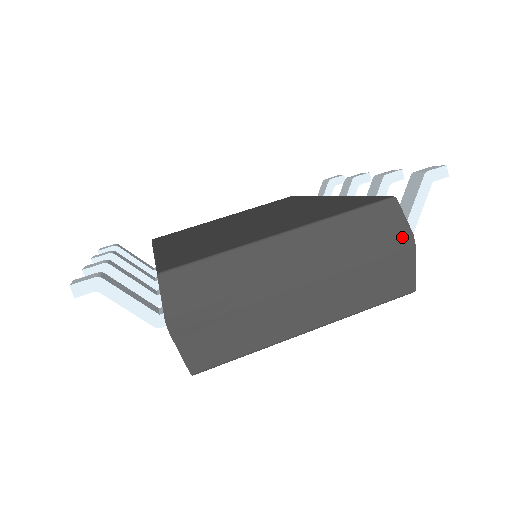
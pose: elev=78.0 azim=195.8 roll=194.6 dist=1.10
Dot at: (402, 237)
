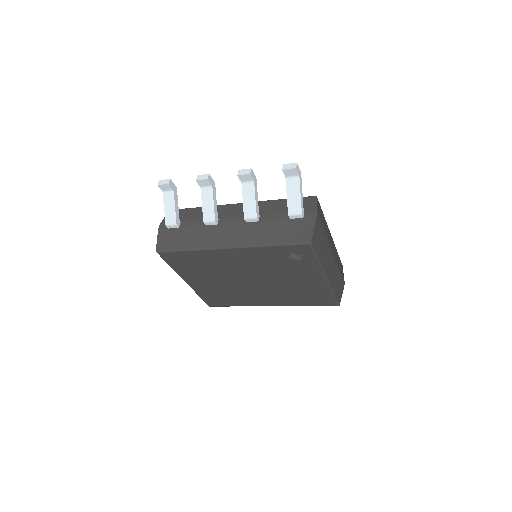
Dot at: occluded
